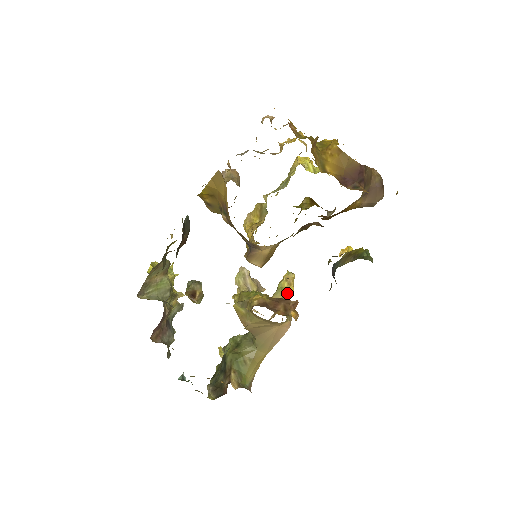
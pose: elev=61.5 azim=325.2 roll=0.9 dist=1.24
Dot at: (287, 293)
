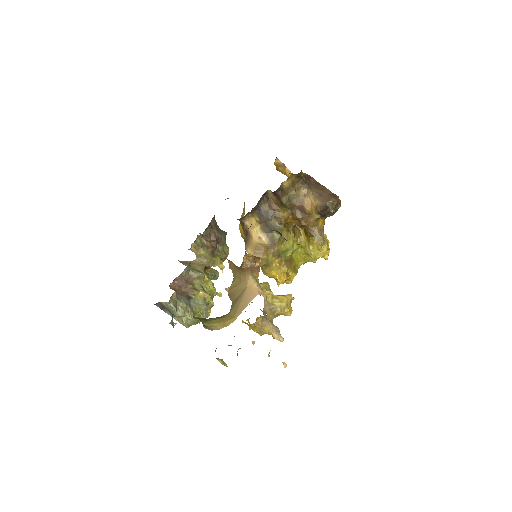
Dot at: (276, 295)
